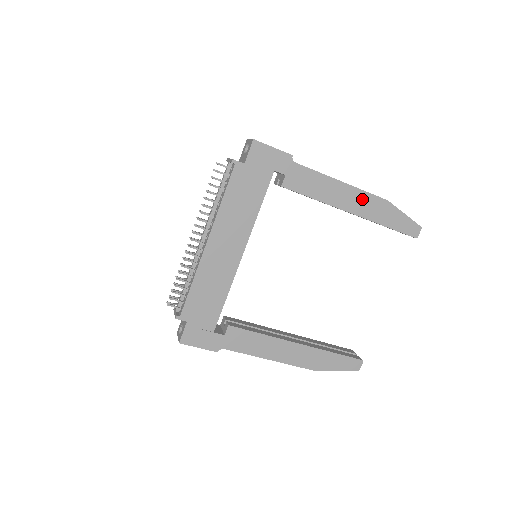
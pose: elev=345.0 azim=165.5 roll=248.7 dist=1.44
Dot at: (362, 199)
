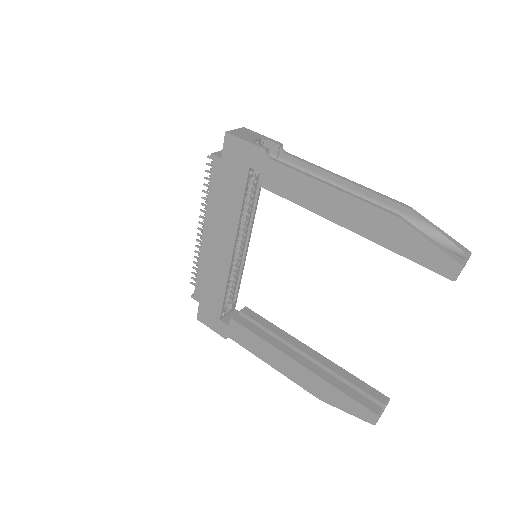
Dot at: (358, 210)
